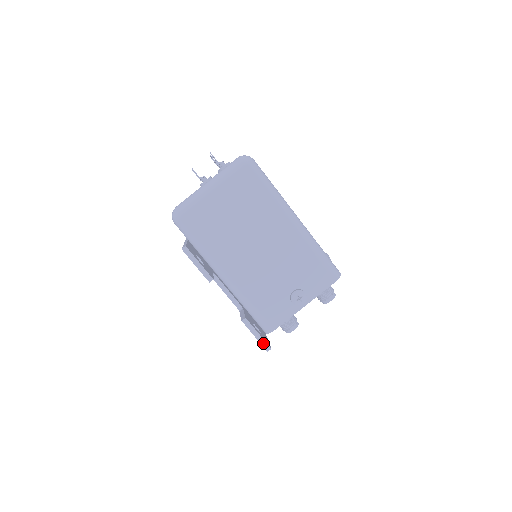
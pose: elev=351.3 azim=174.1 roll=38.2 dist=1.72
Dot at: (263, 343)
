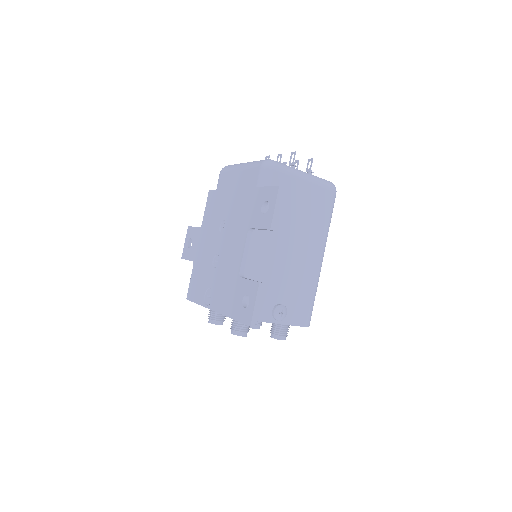
Dot at: (254, 316)
